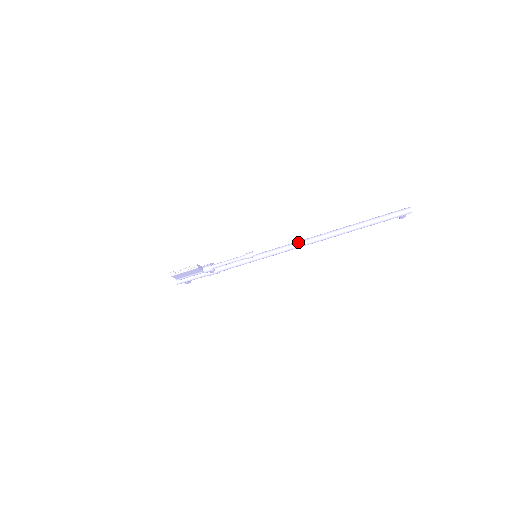
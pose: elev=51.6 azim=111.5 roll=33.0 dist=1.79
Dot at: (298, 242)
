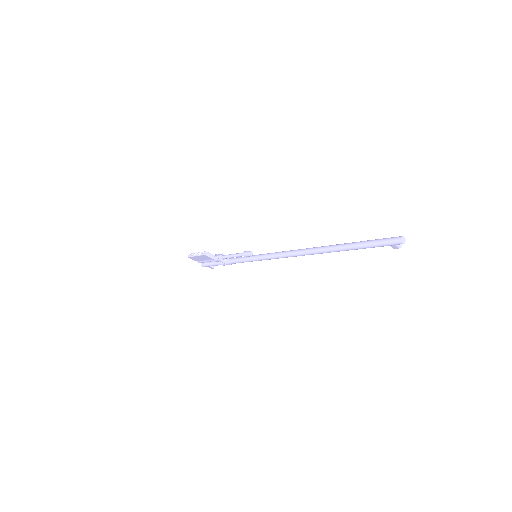
Dot at: (291, 251)
